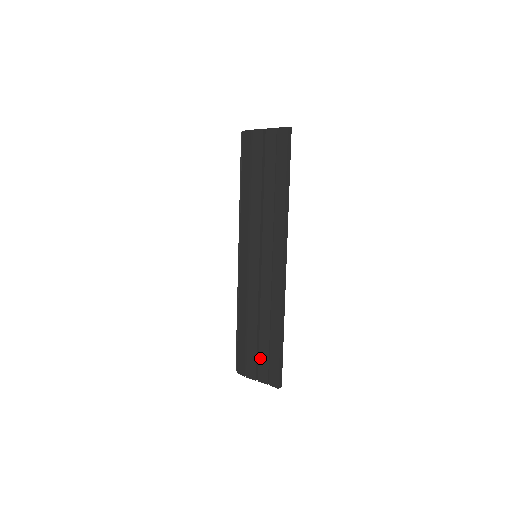
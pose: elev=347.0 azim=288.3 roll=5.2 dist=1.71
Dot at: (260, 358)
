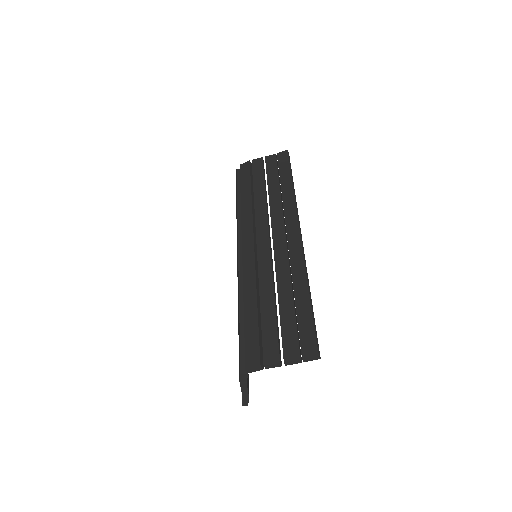
Dot at: (283, 332)
